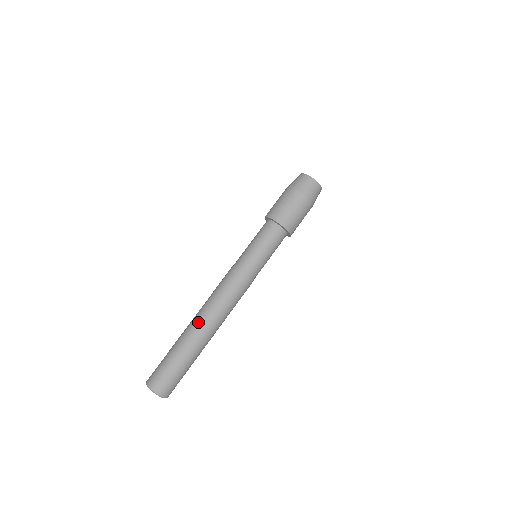
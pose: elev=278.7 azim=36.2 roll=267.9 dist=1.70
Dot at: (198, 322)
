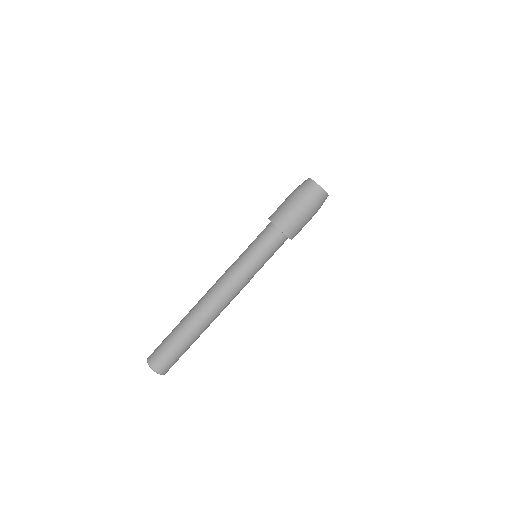
Dot at: (194, 312)
